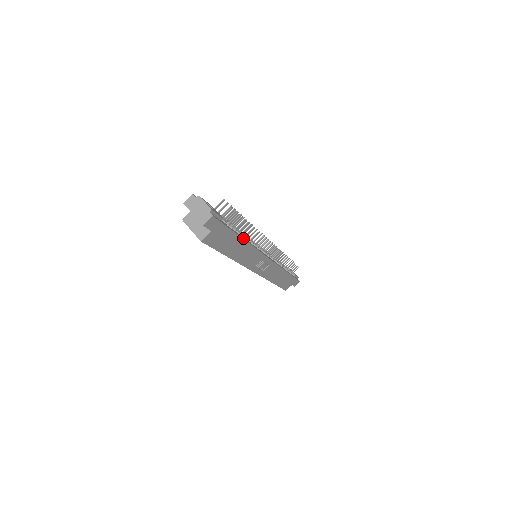
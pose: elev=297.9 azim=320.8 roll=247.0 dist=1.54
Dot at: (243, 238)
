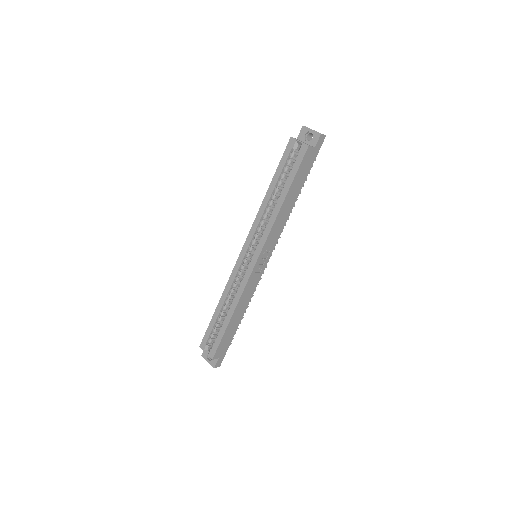
Dot at: (296, 197)
